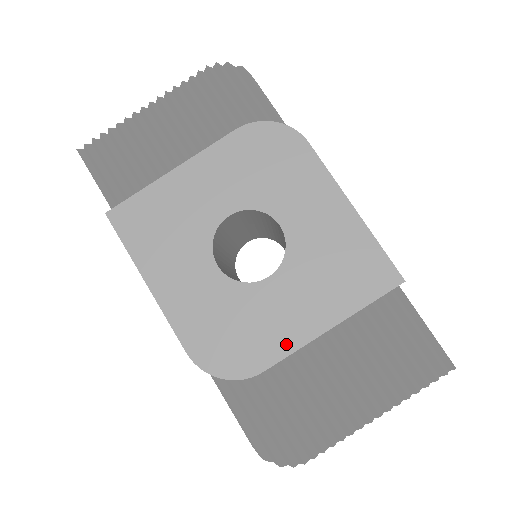
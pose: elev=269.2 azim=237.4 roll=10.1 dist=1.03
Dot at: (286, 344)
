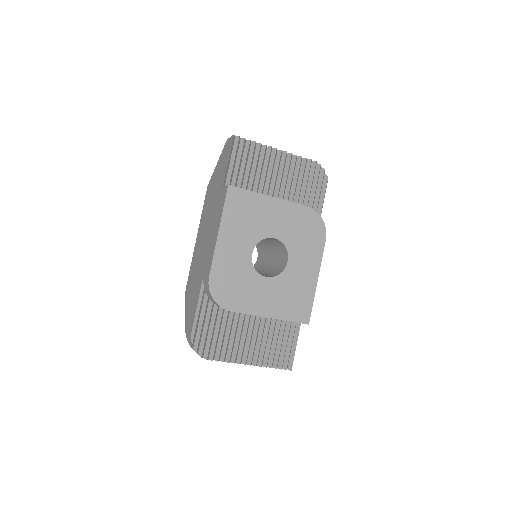
Dot at: (249, 309)
